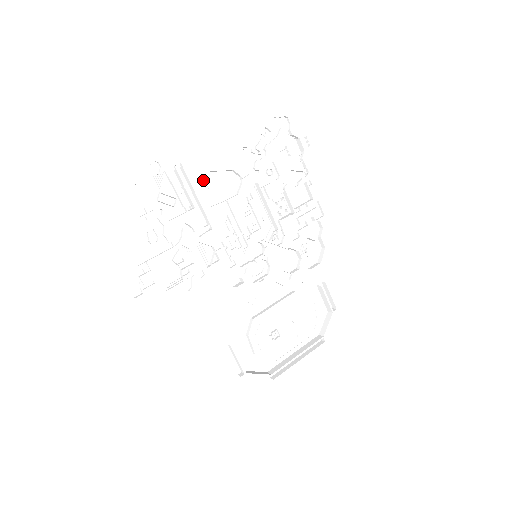
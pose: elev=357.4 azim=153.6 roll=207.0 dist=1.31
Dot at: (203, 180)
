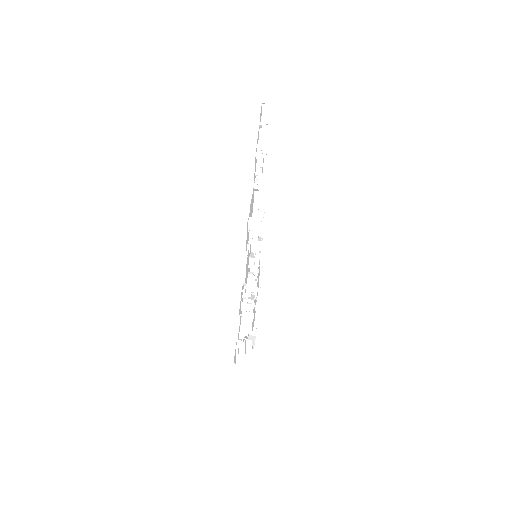
Dot at: (249, 215)
